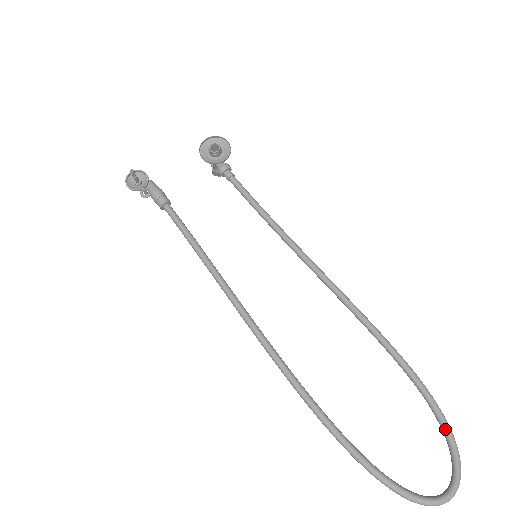
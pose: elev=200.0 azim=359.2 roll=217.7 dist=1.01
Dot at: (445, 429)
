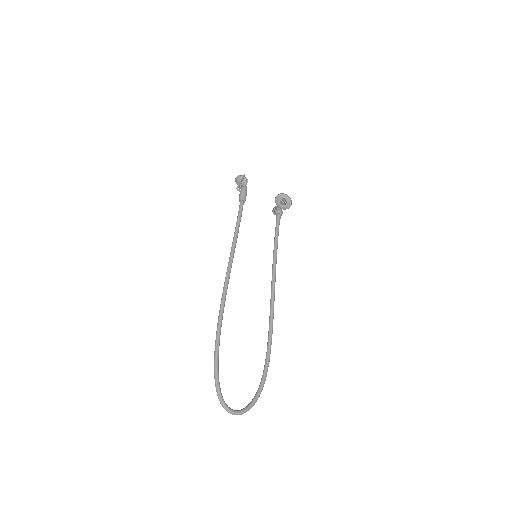
Dot at: (258, 392)
